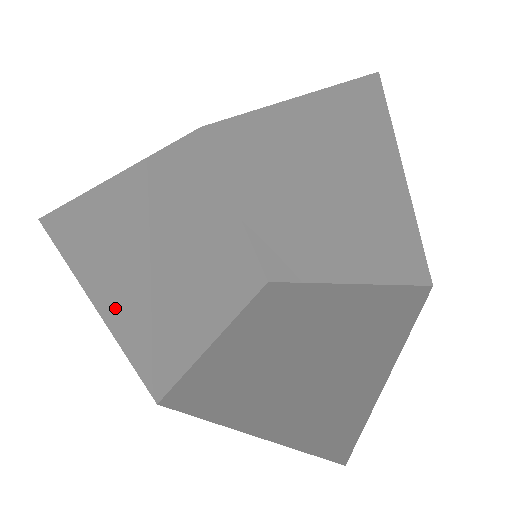
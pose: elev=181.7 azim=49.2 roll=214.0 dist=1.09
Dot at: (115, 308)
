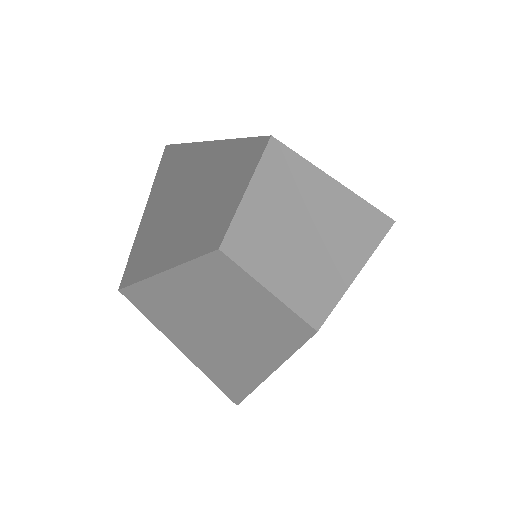
Dot at: (181, 338)
